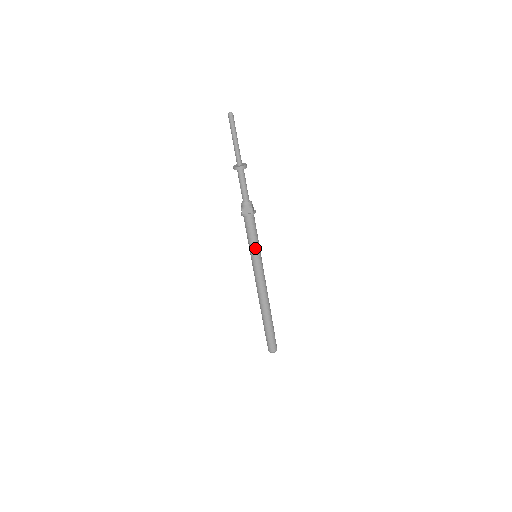
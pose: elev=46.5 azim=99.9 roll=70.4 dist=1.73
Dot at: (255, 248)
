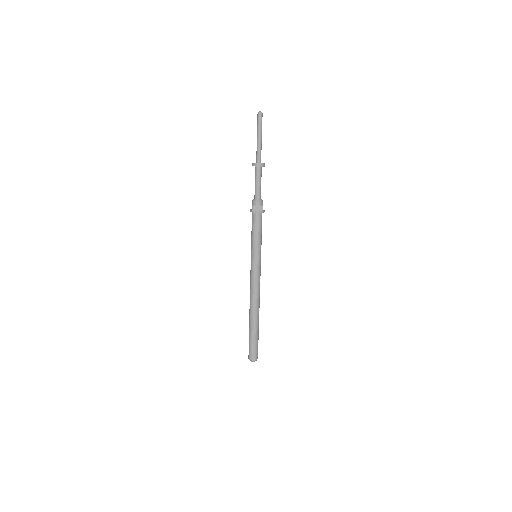
Dot at: (257, 247)
